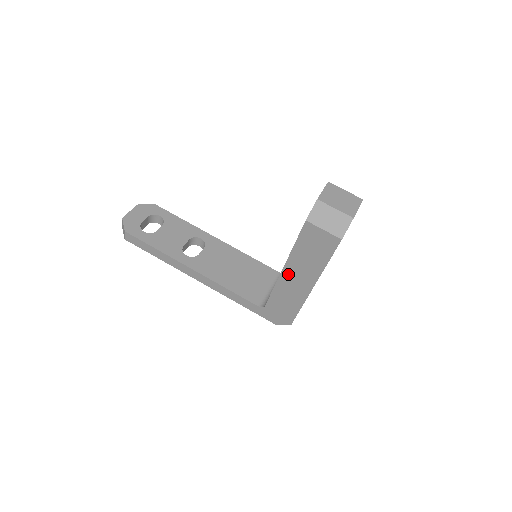
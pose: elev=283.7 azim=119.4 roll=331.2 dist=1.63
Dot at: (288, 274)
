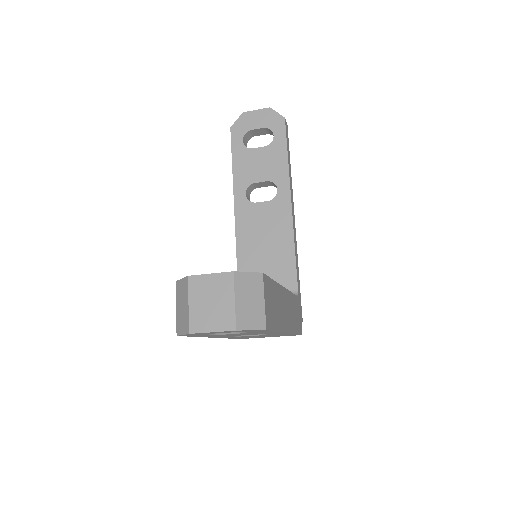
Dot at: occluded
